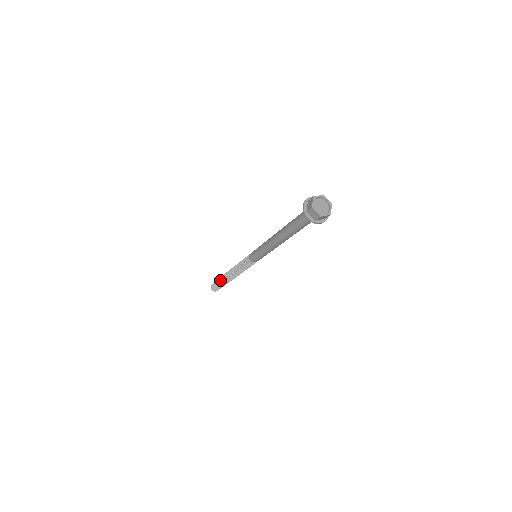
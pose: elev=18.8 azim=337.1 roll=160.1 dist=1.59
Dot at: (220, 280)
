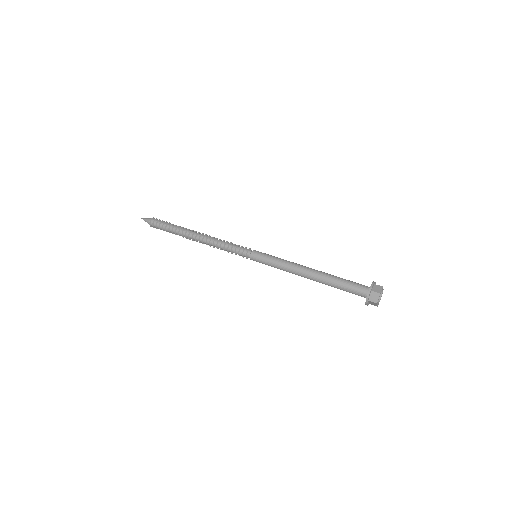
Dot at: occluded
